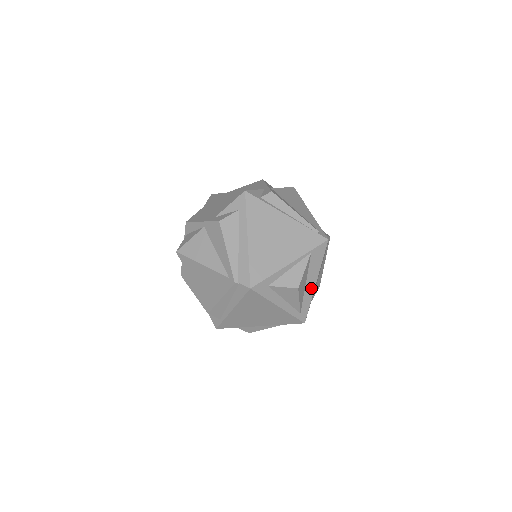
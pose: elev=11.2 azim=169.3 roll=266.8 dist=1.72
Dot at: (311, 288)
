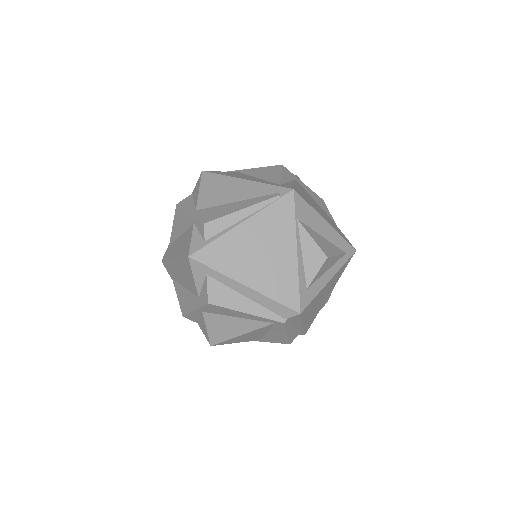
Dot at: (329, 231)
